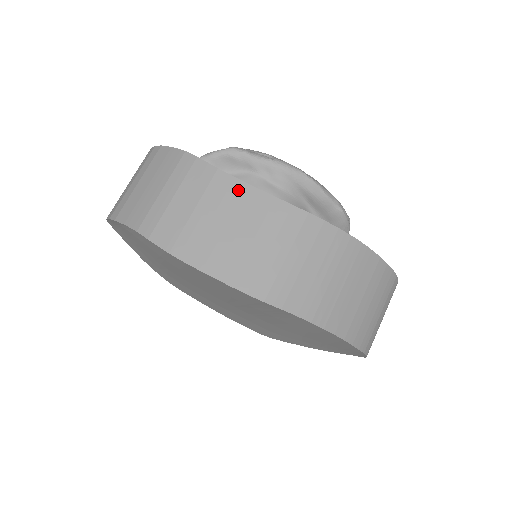
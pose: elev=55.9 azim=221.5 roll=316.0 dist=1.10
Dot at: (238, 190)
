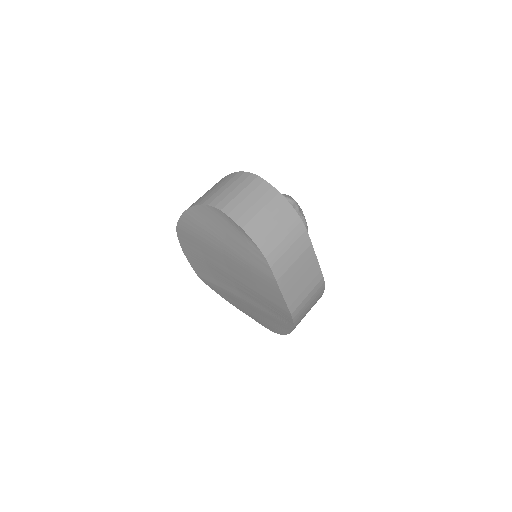
Dot at: (313, 260)
